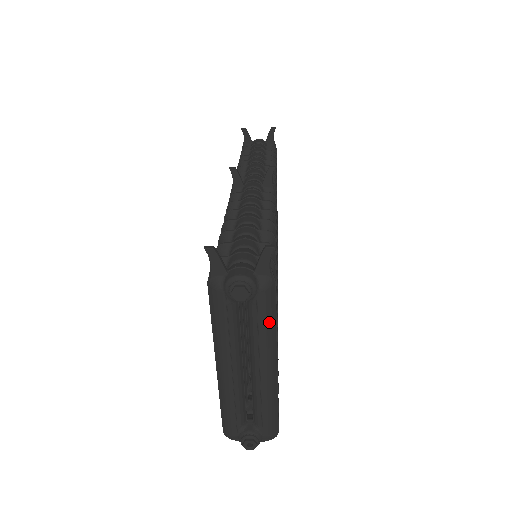
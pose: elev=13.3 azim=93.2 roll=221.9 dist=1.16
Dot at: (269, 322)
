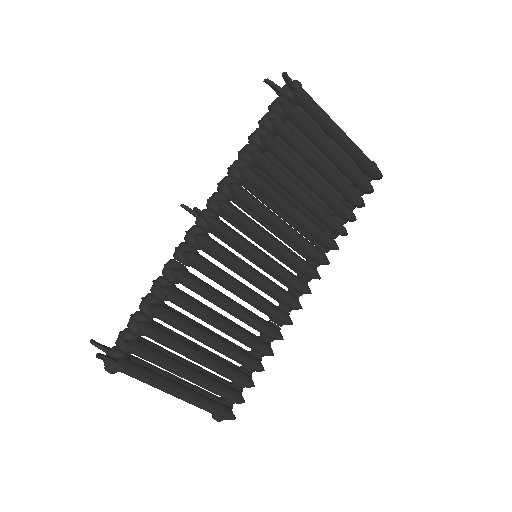
Dot at: (143, 381)
